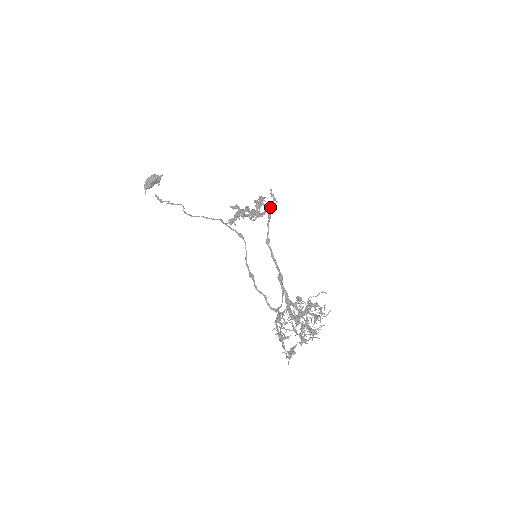
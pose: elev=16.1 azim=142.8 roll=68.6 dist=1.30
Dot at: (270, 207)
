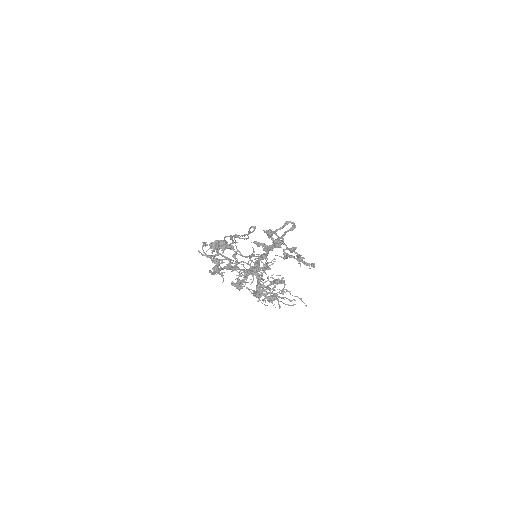
Dot at: (302, 260)
